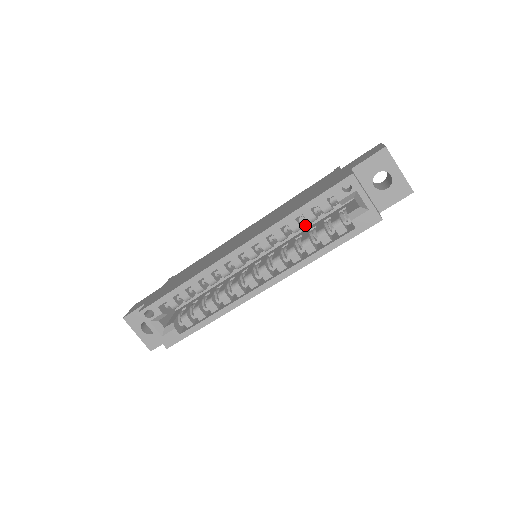
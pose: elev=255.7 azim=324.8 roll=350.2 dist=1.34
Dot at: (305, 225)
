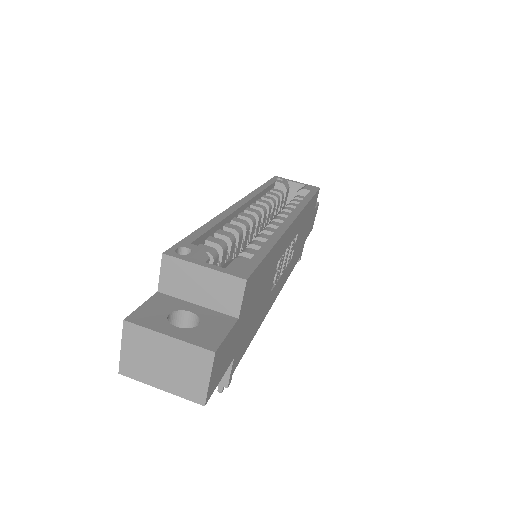
Dot at: occluded
